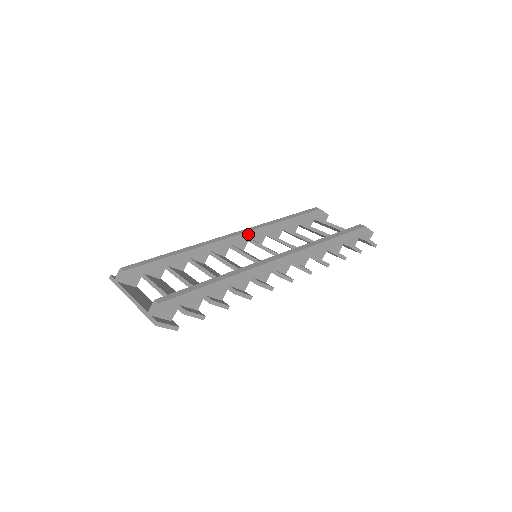
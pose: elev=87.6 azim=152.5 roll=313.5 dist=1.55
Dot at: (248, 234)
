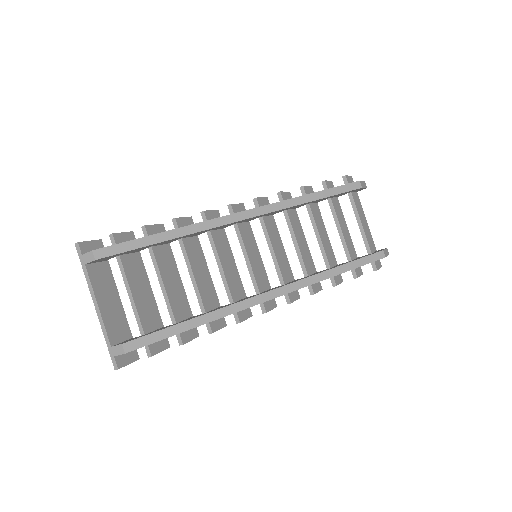
Dot at: (263, 215)
